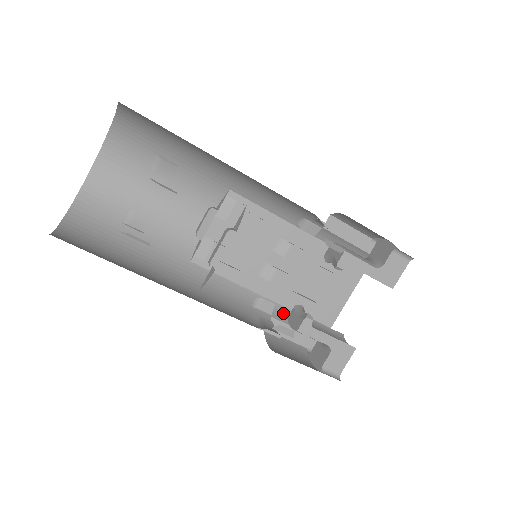
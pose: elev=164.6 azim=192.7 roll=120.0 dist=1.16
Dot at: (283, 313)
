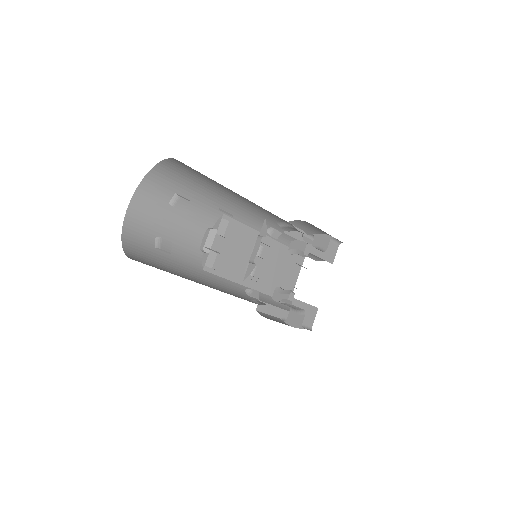
Dot at: (263, 297)
